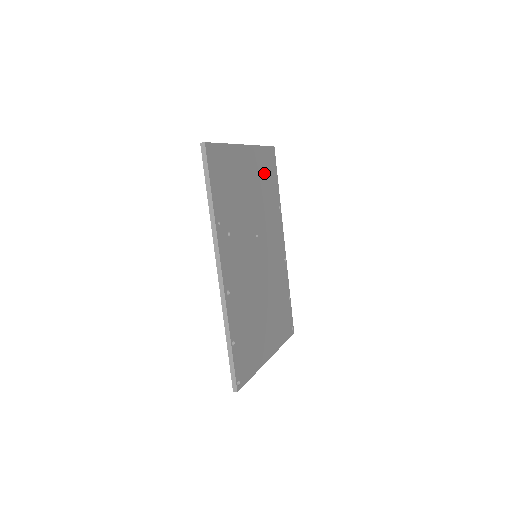
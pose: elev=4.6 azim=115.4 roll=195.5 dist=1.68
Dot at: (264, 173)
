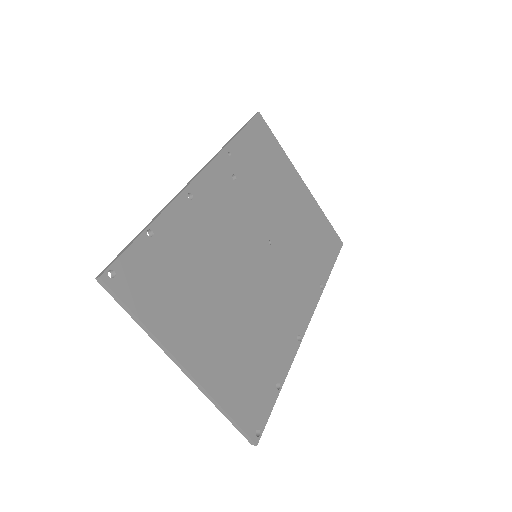
Dot at: (316, 232)
